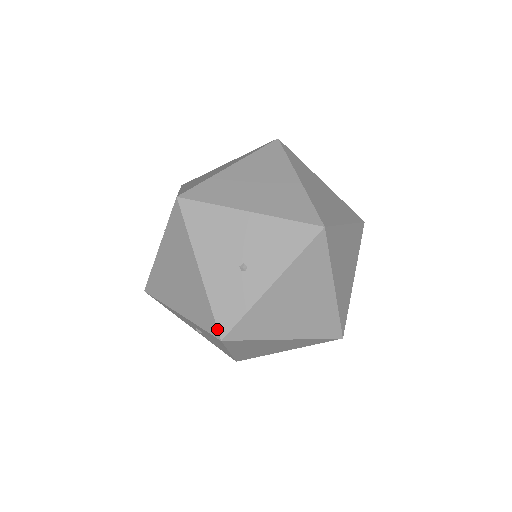
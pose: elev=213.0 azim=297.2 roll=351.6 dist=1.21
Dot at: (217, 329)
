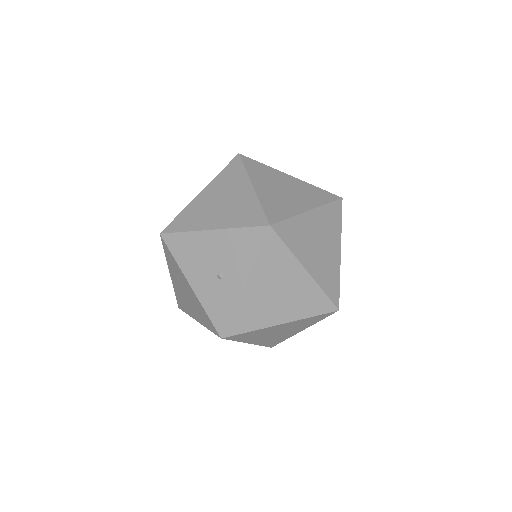
Dot at: (216, 330)
